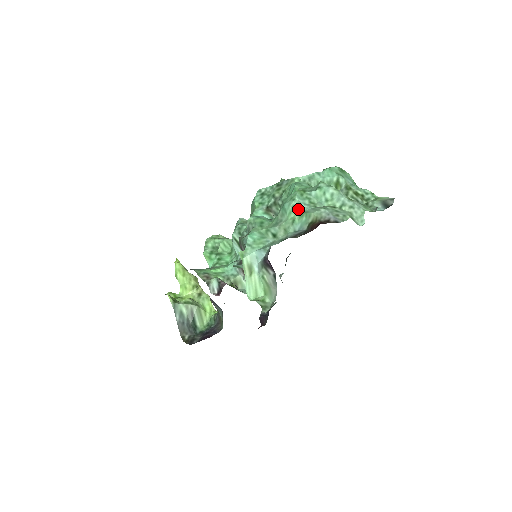
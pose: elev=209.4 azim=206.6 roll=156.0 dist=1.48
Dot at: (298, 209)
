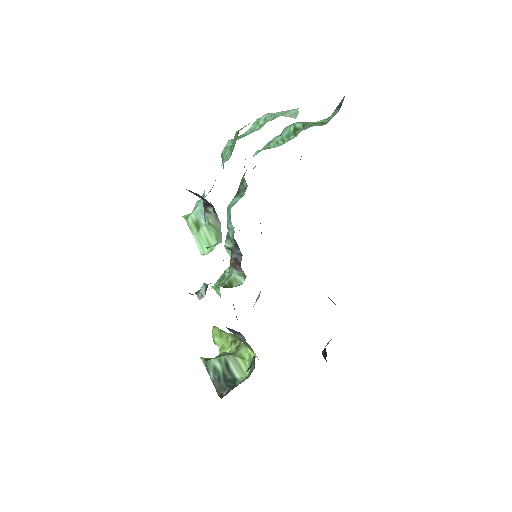
Dot at: (230, 146)
